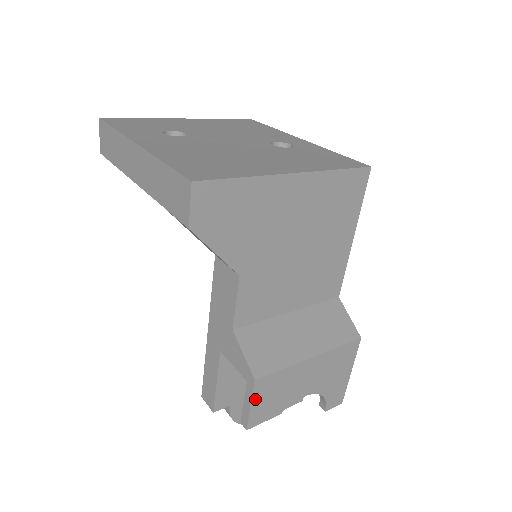
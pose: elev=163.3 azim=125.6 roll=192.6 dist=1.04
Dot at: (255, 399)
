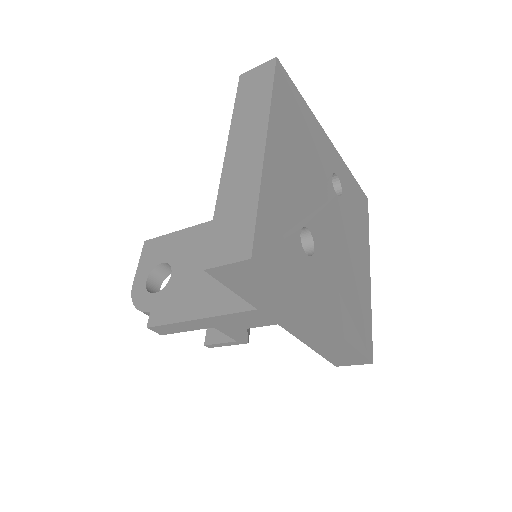
Dot at: occluded
